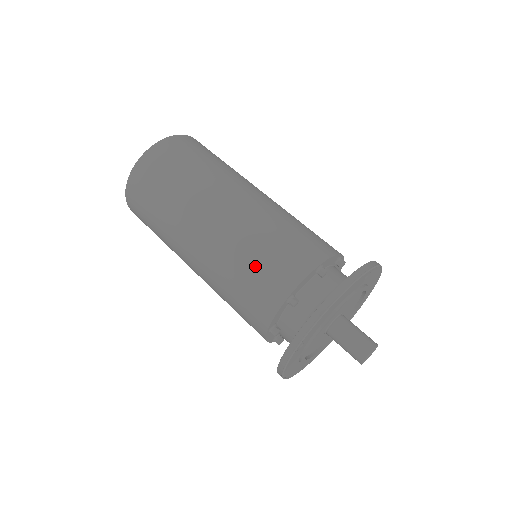
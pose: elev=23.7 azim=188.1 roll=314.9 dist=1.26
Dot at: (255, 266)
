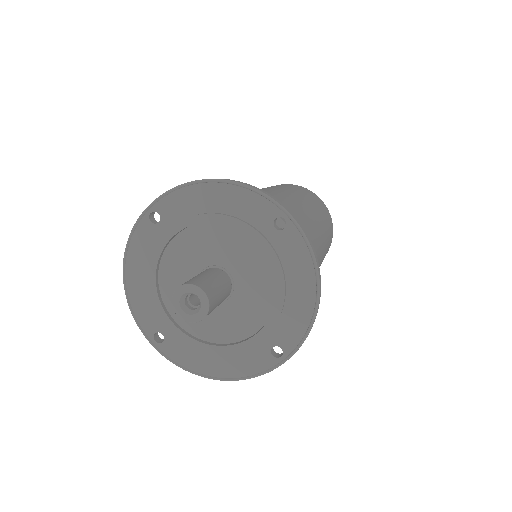
Dot at: occluded
